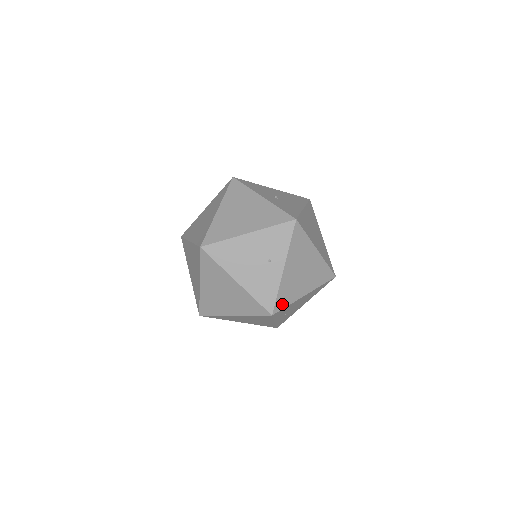
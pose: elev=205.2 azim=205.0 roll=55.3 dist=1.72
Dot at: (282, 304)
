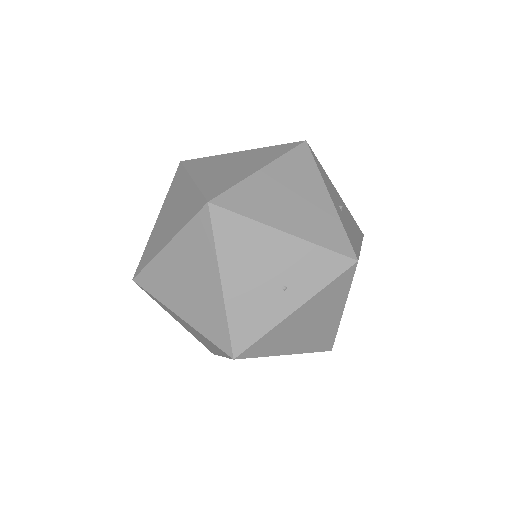
Dot at: (256, 352)
